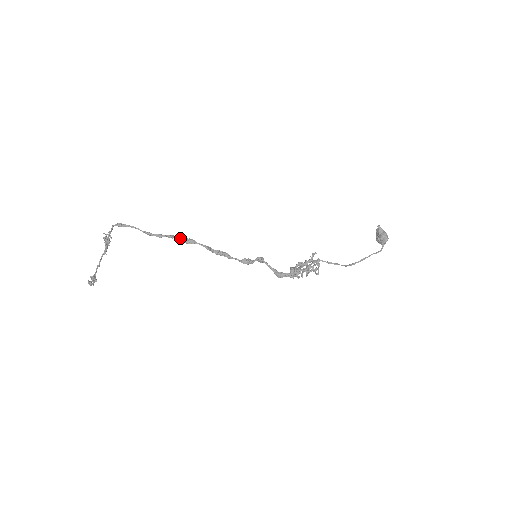
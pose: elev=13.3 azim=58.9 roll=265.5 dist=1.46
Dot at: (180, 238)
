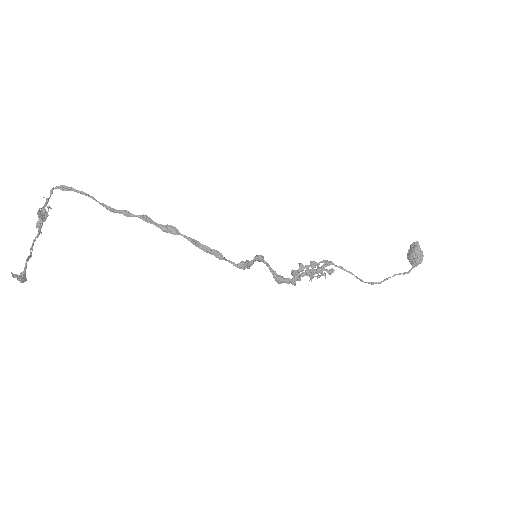
Dot at: (156, 223)
